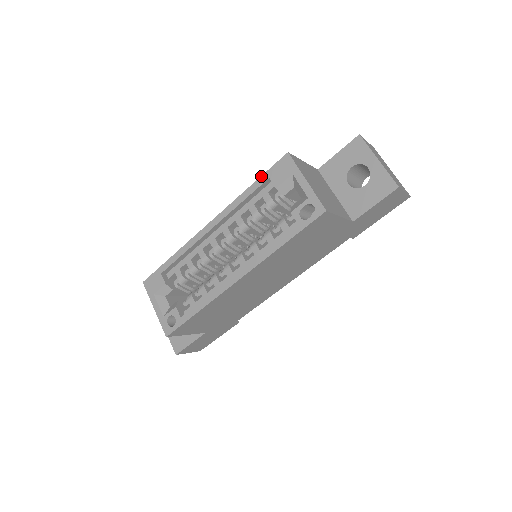
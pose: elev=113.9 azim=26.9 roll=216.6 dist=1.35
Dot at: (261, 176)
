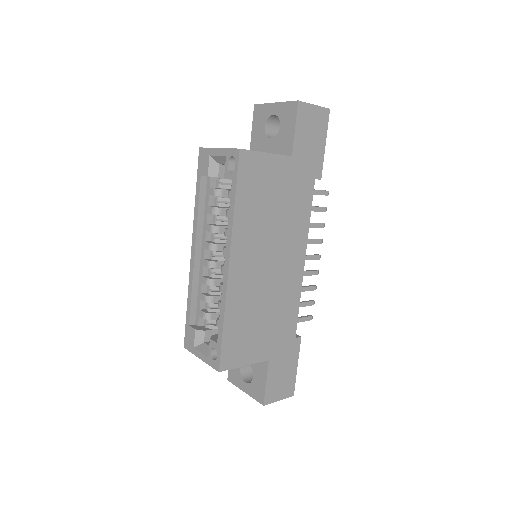
Dot at: occluded
